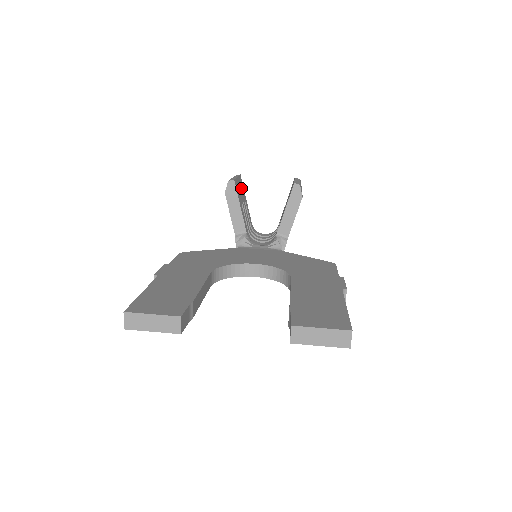
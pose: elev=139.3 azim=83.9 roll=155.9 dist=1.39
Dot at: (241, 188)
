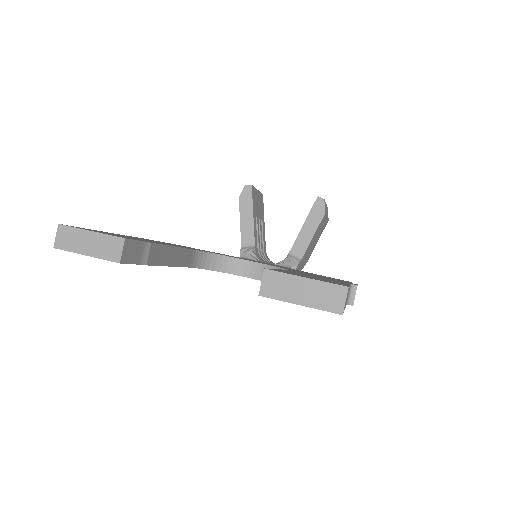
Dot at: (260, 205)
